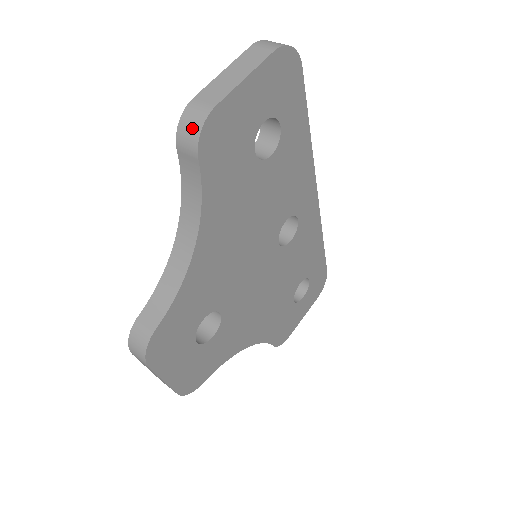
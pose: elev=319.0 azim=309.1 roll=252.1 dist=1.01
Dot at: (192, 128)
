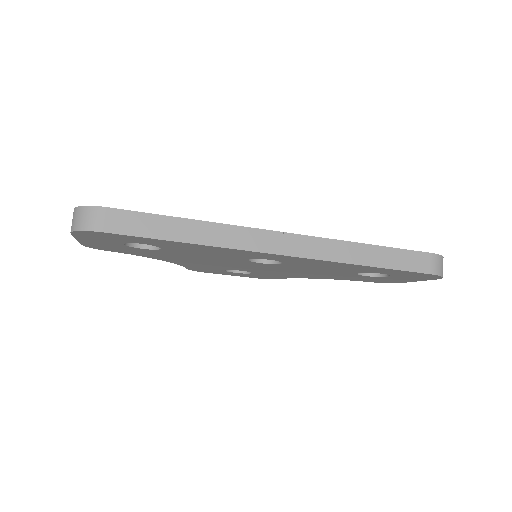
Dot at: occluded
